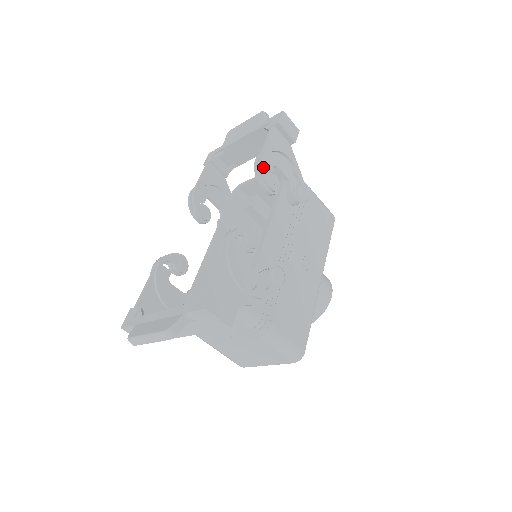
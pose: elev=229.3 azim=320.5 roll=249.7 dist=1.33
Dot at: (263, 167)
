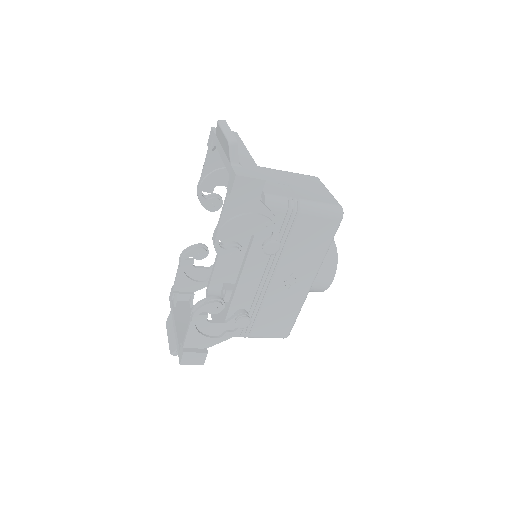
Dot at: (217, 250)
